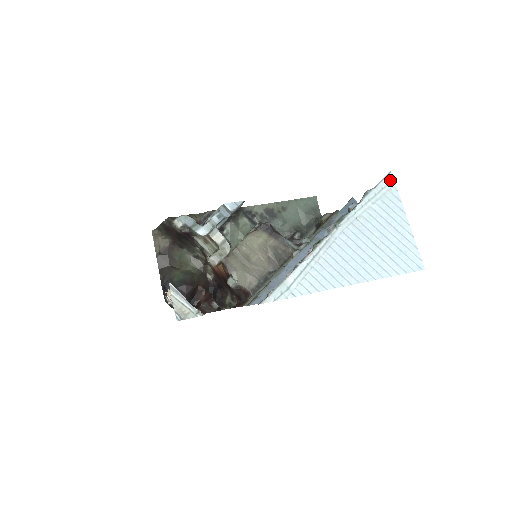
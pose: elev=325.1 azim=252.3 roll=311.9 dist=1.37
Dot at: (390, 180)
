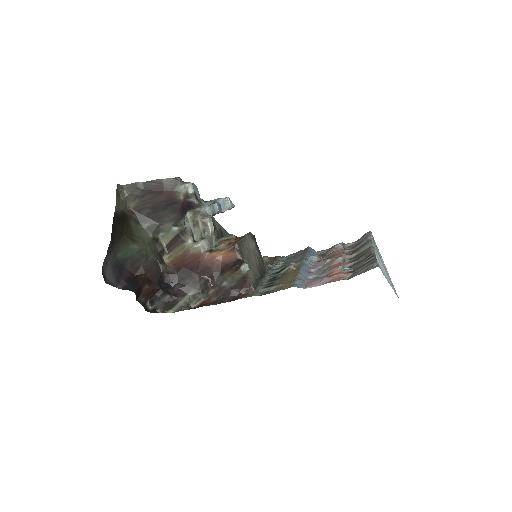
Dot at: occluded
